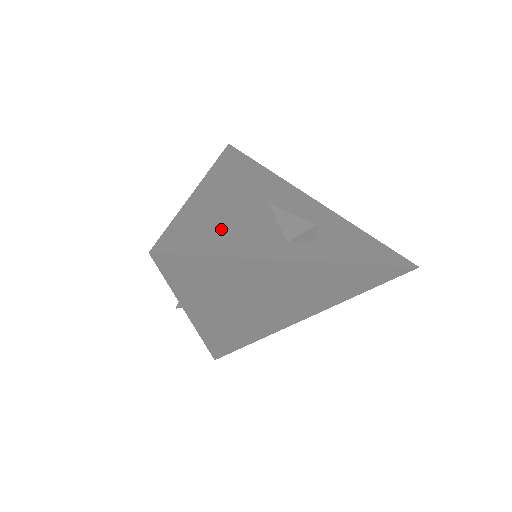
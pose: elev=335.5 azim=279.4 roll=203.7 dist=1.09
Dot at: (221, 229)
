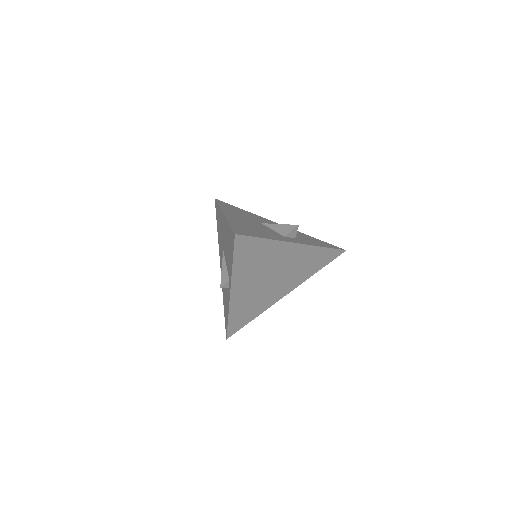
Dot at: (253, 230)
